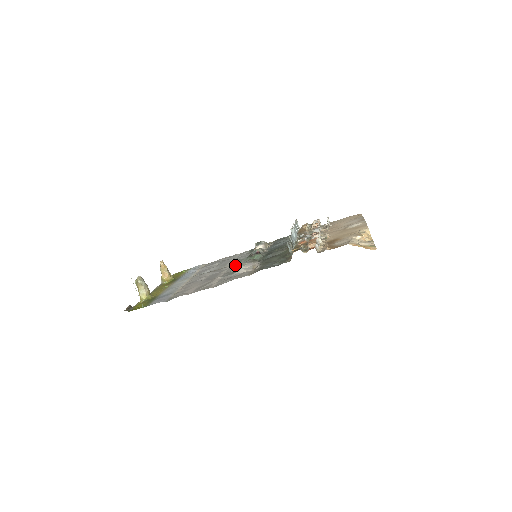
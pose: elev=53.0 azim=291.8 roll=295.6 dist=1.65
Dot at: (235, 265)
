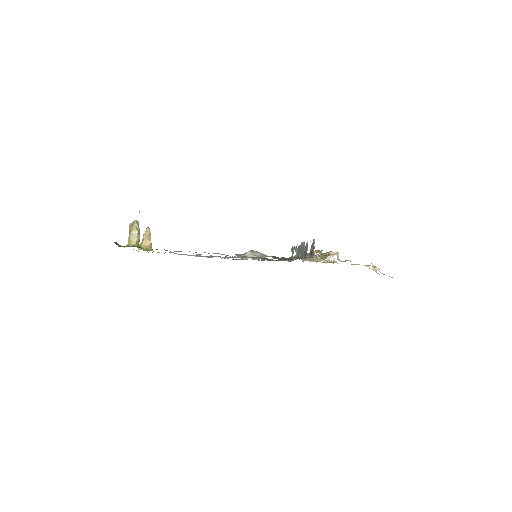
Dot at: occluded
